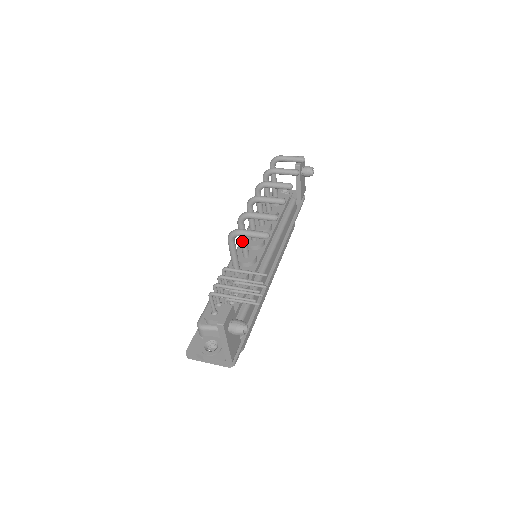
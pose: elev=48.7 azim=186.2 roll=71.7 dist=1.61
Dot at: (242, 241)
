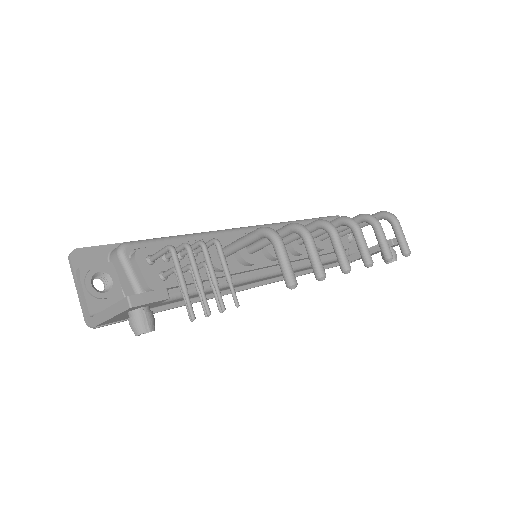
Dot at: (267, 239)
